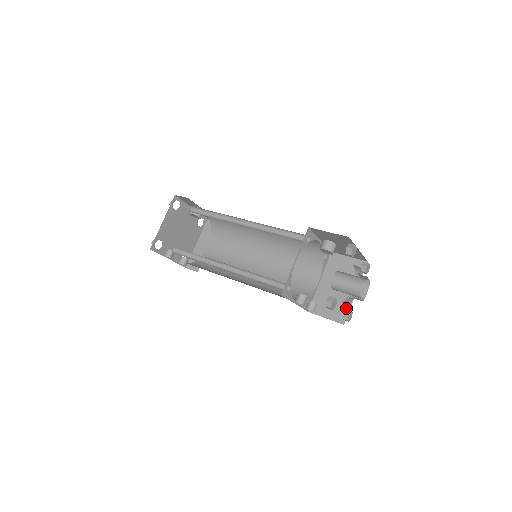
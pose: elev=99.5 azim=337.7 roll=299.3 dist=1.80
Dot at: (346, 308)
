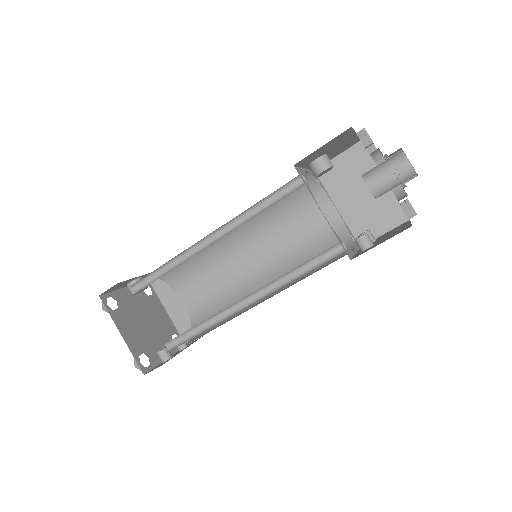
Dot at: (393, 203)
